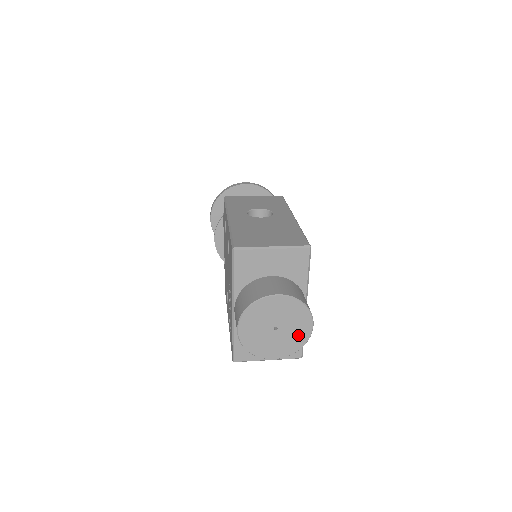
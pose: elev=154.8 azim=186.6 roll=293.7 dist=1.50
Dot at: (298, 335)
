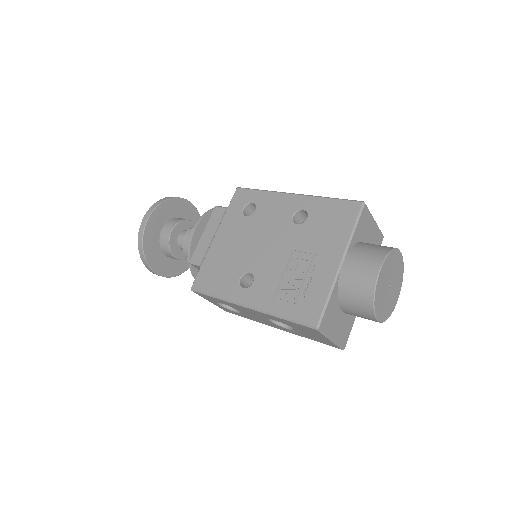
Dot at: (392, 302)
